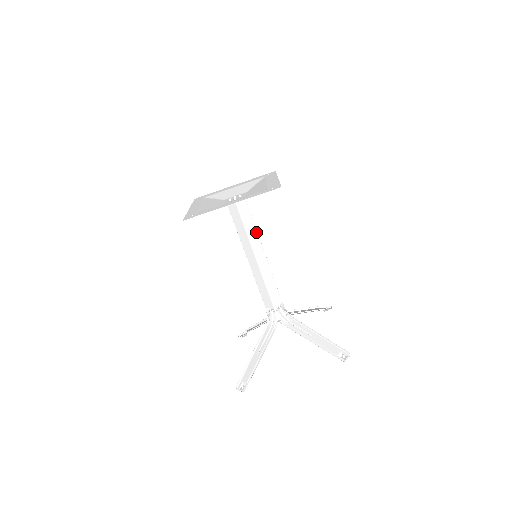
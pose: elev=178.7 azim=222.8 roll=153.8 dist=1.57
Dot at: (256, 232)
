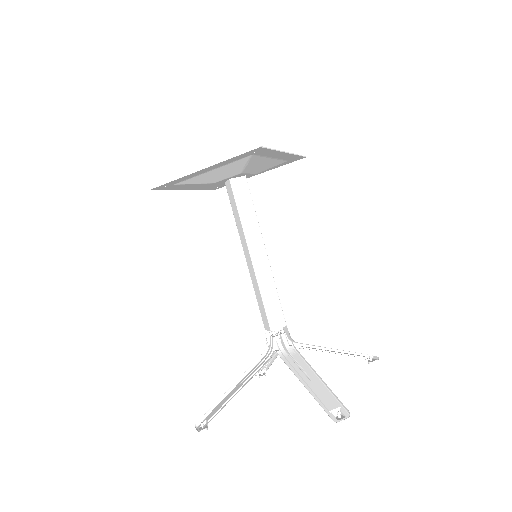
Dot at: (257, 223)
